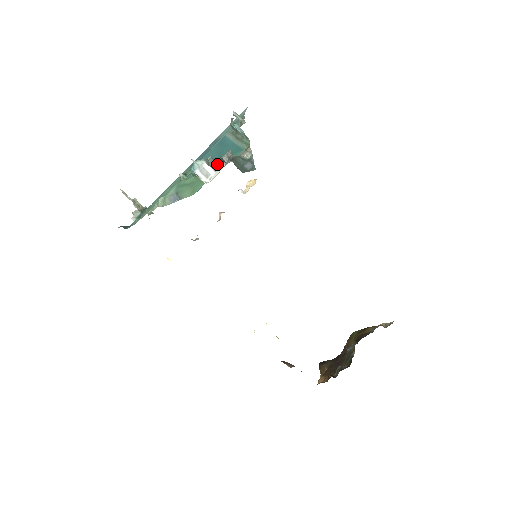
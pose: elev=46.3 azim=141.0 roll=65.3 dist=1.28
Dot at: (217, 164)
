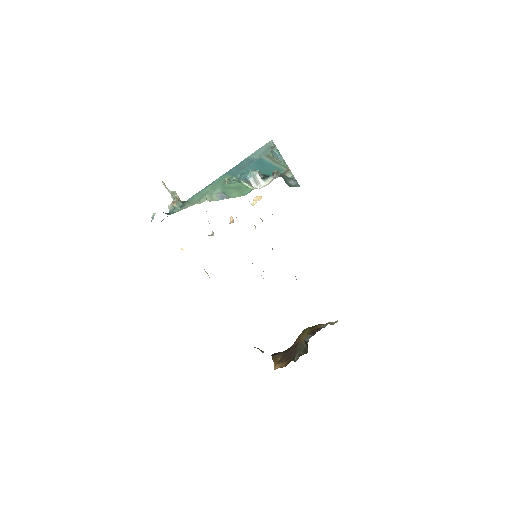
Dot at: (264, 177)
